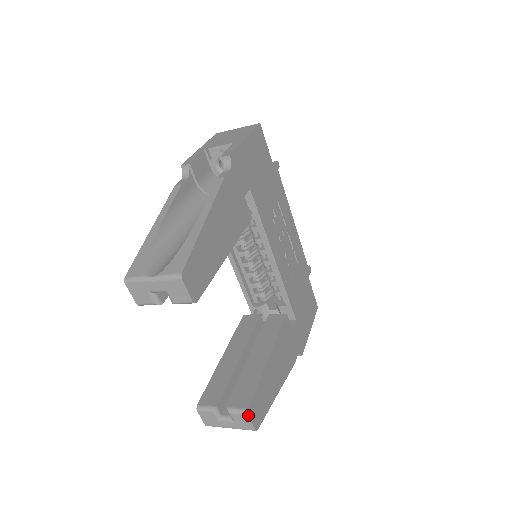
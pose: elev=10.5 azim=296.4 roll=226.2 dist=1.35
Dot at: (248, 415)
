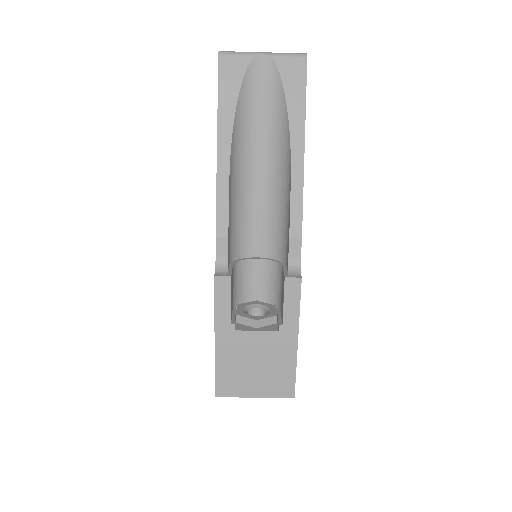
Dot at: occluded
